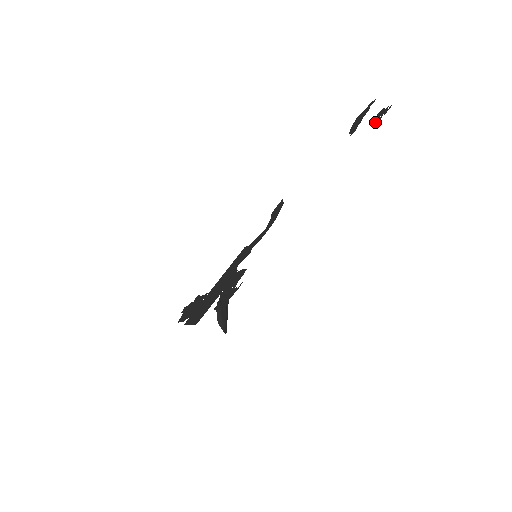
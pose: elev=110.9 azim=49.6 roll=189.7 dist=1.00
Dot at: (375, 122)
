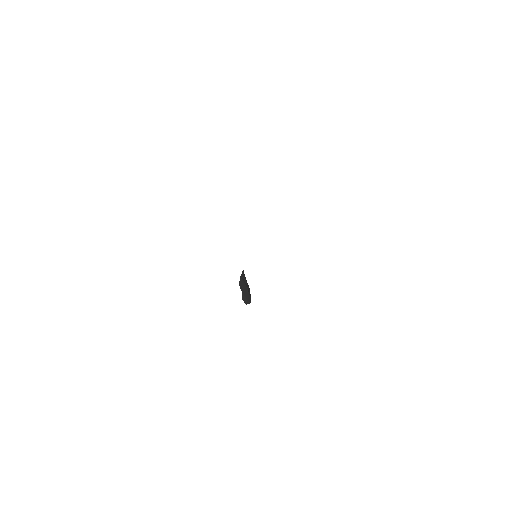
Dot at: occluded
